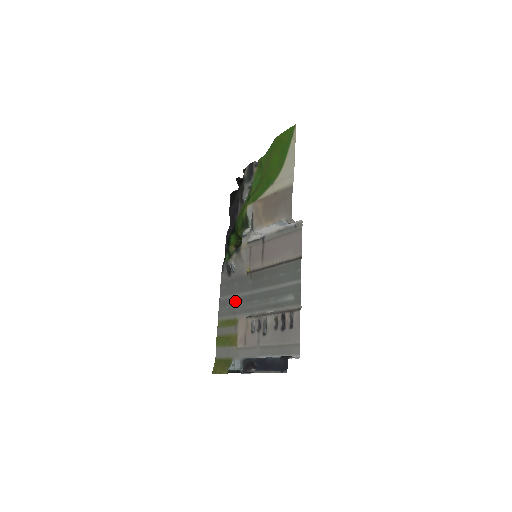
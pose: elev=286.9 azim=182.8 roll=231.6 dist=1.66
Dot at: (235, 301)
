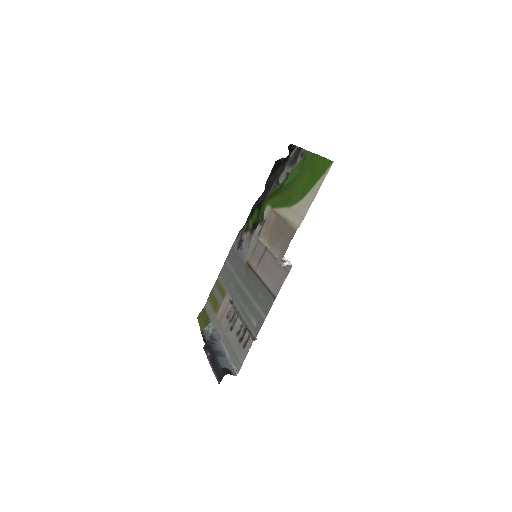
Dot at: (231, 277)
